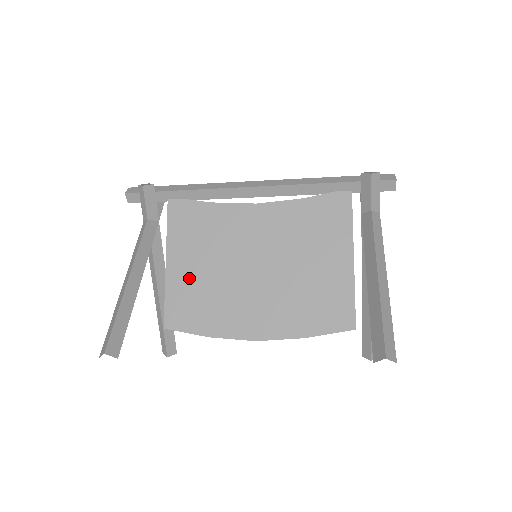
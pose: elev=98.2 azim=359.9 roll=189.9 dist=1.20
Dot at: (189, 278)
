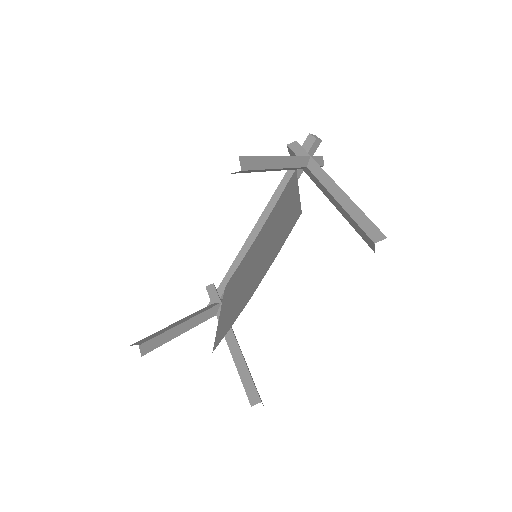
Dot at: (227, 309)
